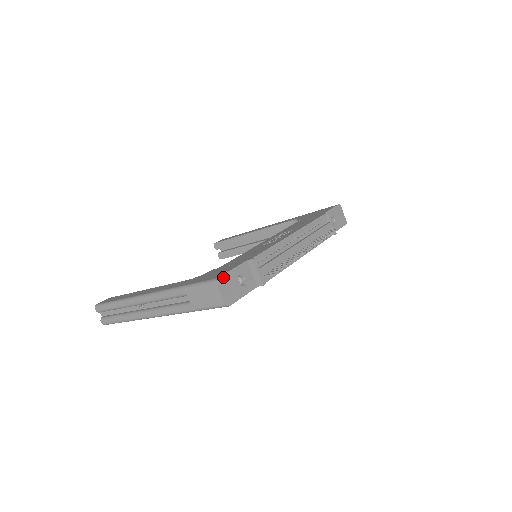
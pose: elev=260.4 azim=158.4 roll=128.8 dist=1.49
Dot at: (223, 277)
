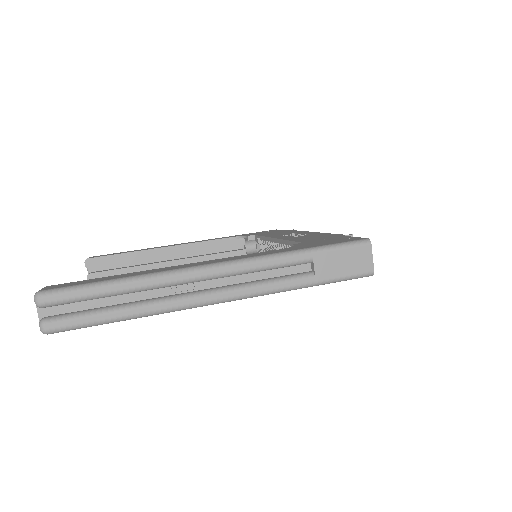
Dot at: occluded
